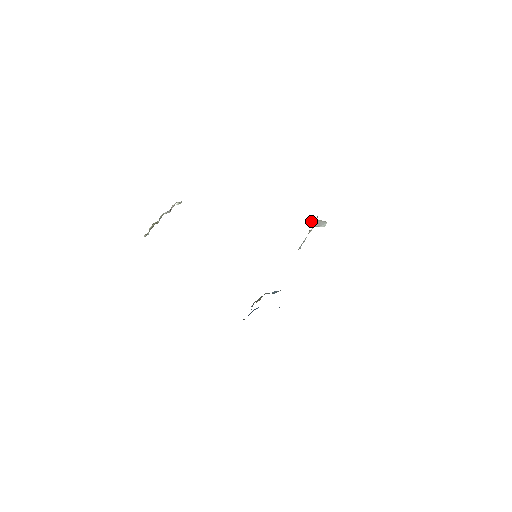
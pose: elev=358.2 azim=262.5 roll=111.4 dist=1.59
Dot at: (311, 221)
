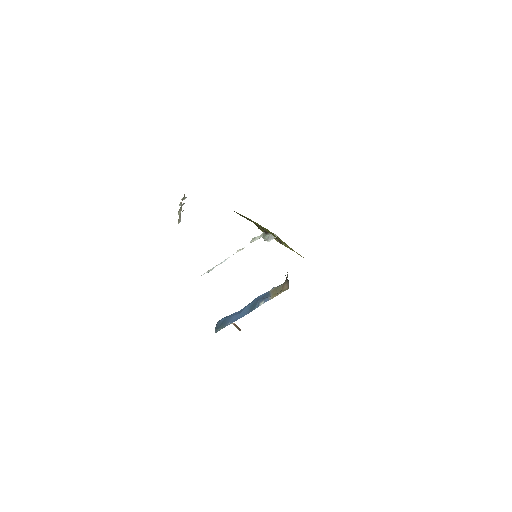
Dot at: (266, 235)
